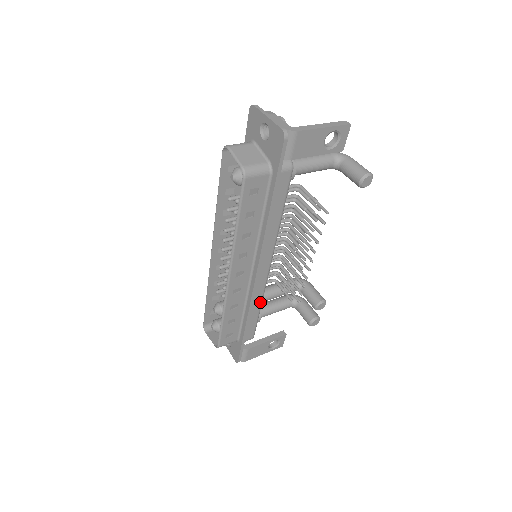
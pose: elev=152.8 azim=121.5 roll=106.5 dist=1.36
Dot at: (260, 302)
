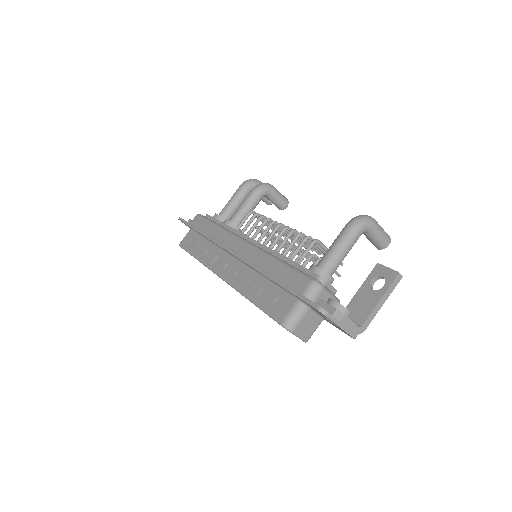
Dot at: occluded
